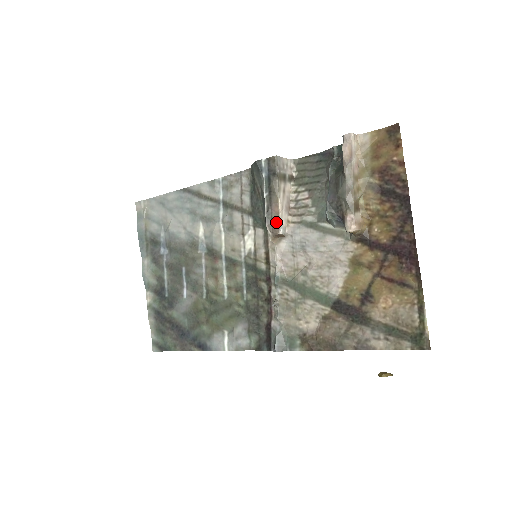
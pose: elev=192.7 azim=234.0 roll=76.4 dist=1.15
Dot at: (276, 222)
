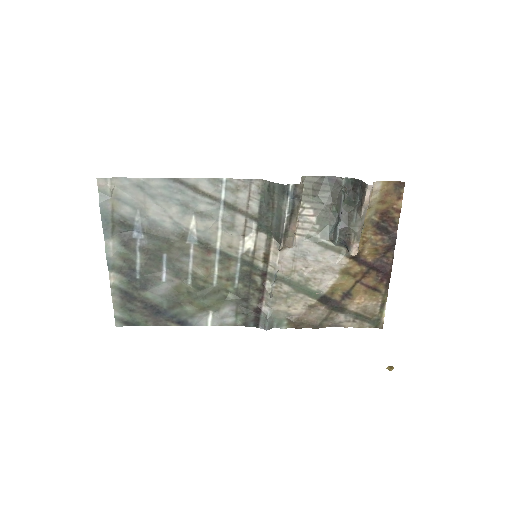
Dot at: (291, 238)
